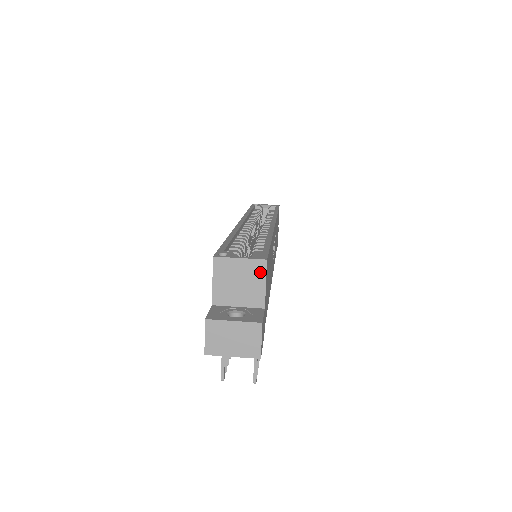
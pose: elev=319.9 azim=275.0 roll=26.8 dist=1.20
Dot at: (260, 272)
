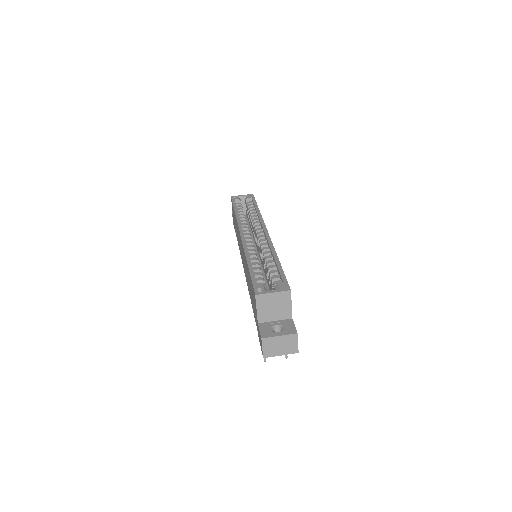
Dot at: (287, 298)
